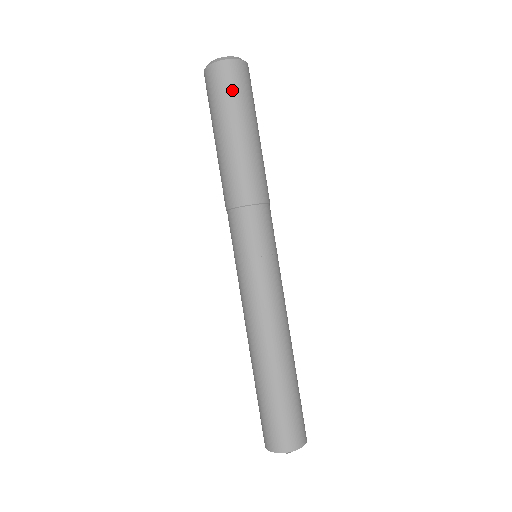
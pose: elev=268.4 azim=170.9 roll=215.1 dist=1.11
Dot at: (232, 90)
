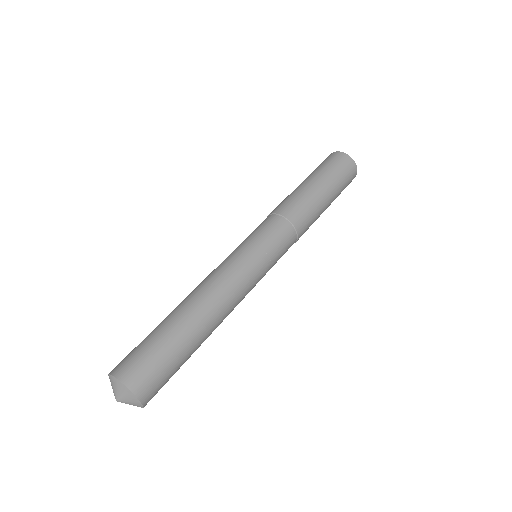
Dot at: (338, 168)
